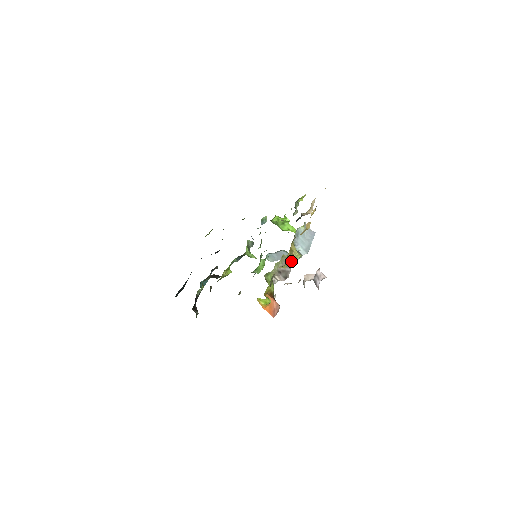
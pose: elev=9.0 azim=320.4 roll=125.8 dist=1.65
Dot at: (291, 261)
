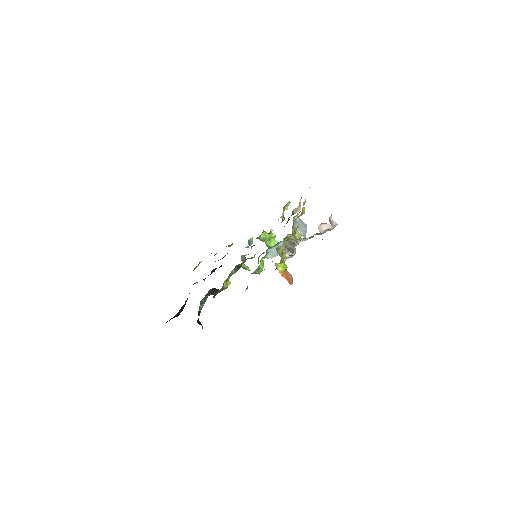
Dot at: (294, 243)
